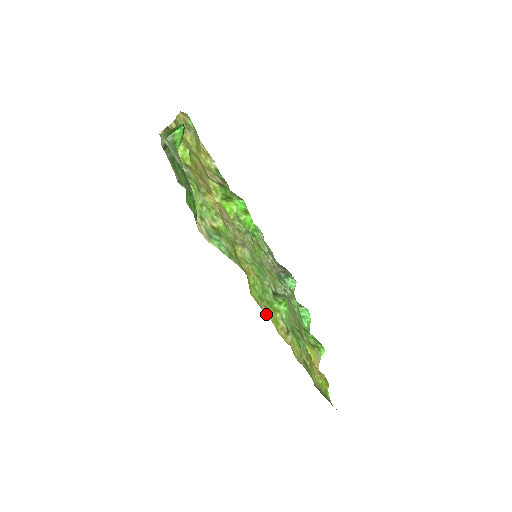
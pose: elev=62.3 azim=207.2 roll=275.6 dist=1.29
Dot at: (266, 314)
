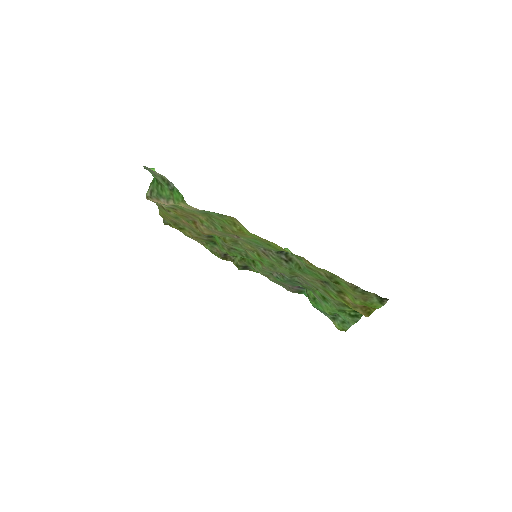
Dot at: (269, 241)
